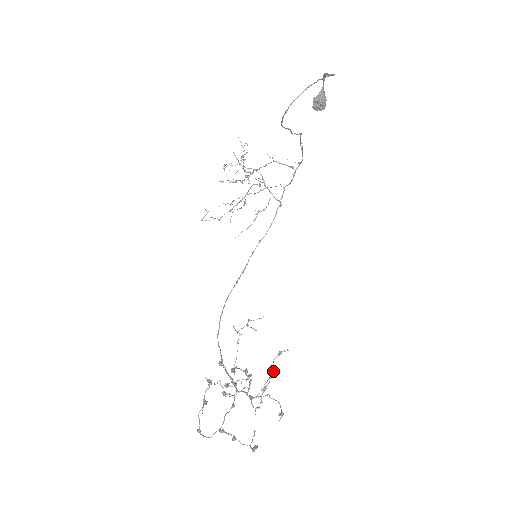
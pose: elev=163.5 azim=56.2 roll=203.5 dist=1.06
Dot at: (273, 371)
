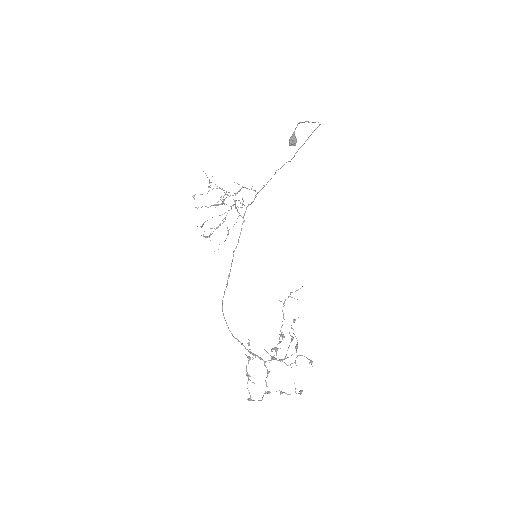
Dot at: (291, 336)
